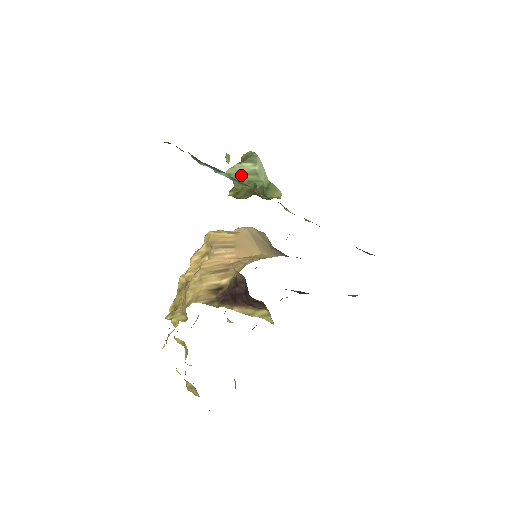
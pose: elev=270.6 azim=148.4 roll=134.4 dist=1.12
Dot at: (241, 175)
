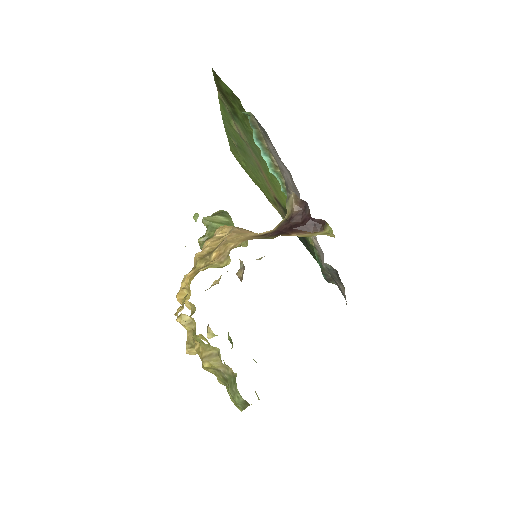
Dot at: (215, 223)
